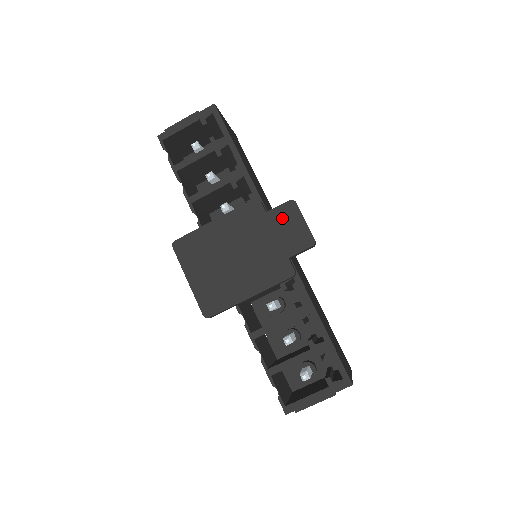
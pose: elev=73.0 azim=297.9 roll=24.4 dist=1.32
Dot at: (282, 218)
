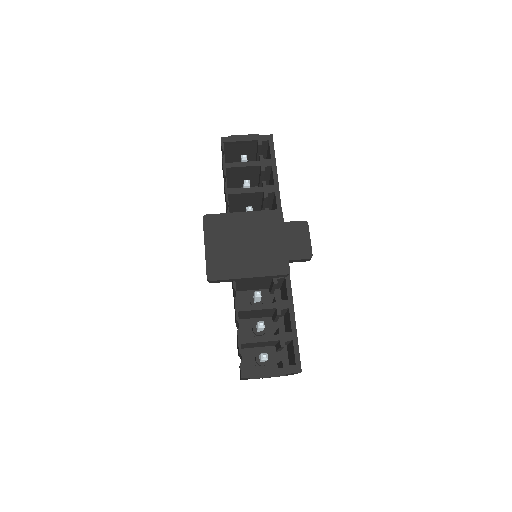
Dot at: (294, 231)
